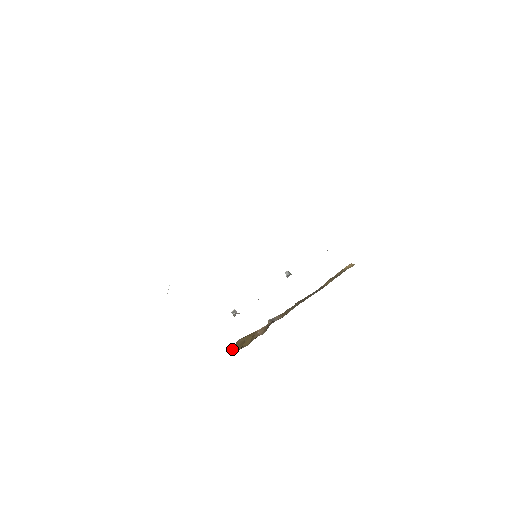
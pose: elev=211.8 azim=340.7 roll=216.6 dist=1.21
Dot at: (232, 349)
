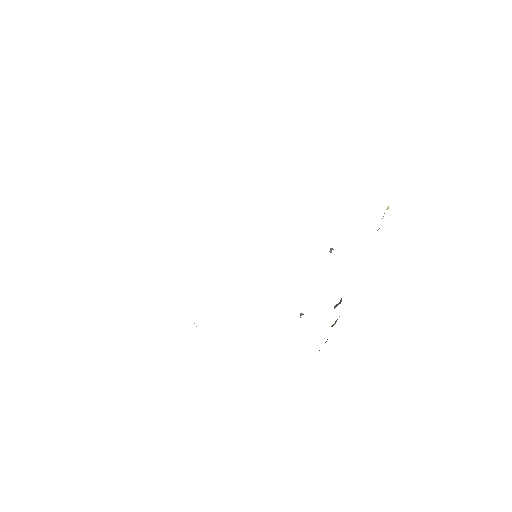
Dot at: occluded
